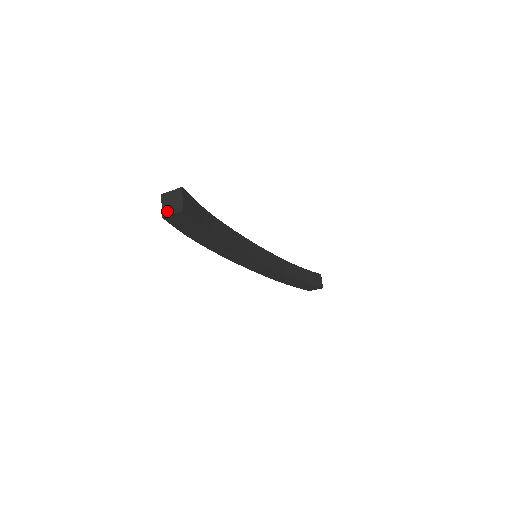
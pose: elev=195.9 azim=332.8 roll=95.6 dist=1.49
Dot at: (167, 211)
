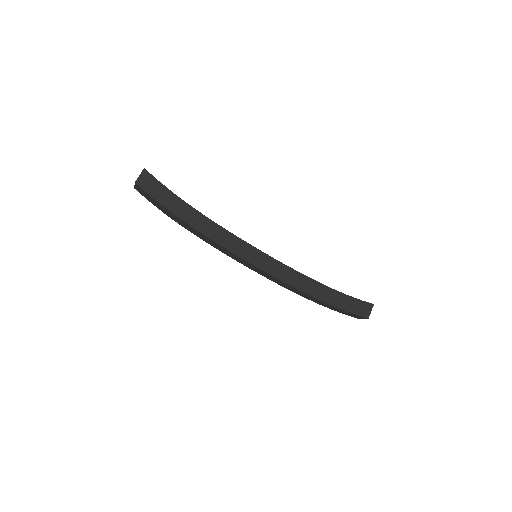
Dot at: (137, 180)
